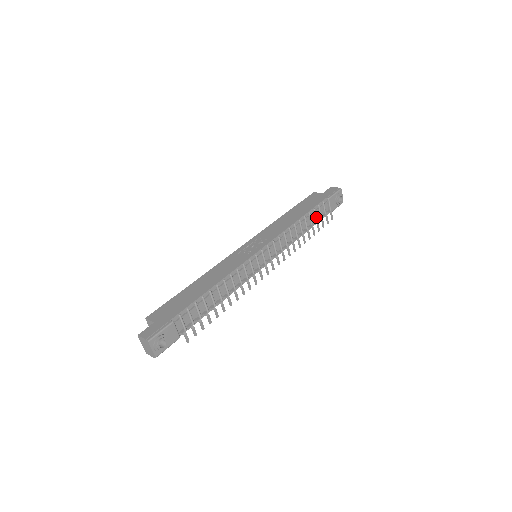
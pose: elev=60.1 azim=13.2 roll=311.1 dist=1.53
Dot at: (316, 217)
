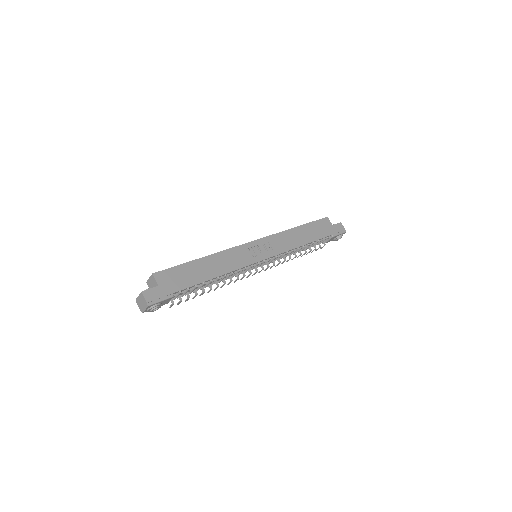
Dot at: occluded
